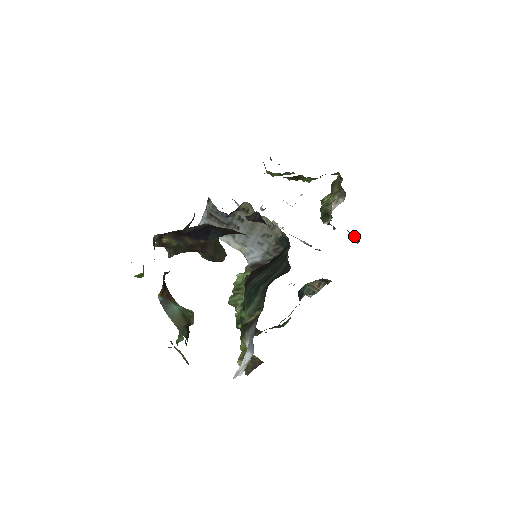
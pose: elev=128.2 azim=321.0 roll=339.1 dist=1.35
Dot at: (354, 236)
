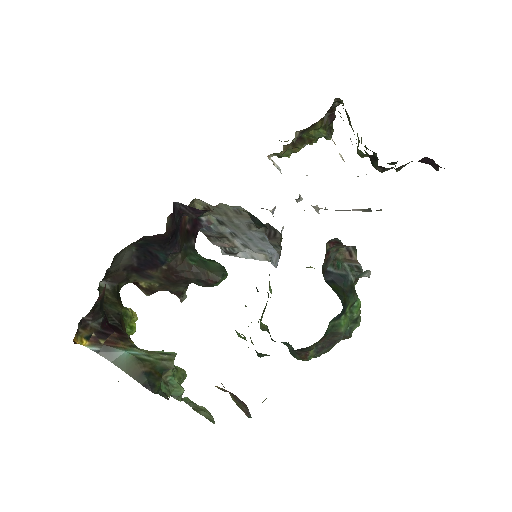
Dot at: (431, 163)
